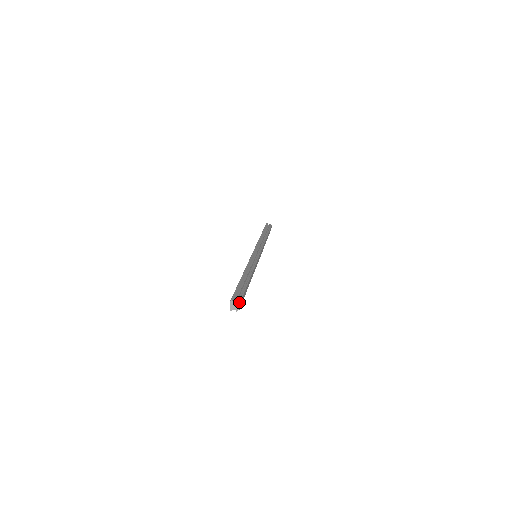
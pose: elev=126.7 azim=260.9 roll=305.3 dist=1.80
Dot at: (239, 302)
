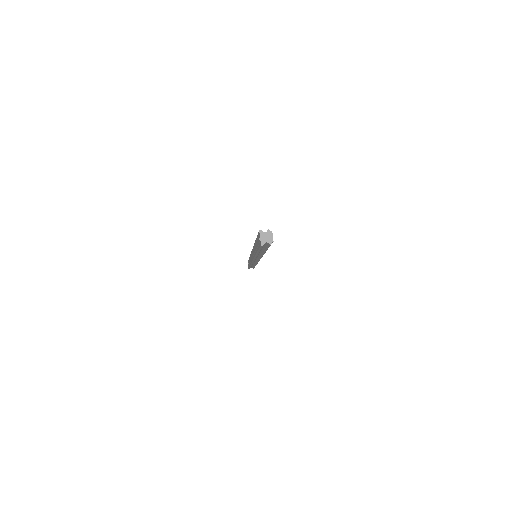
Dot at: (270, 231)
